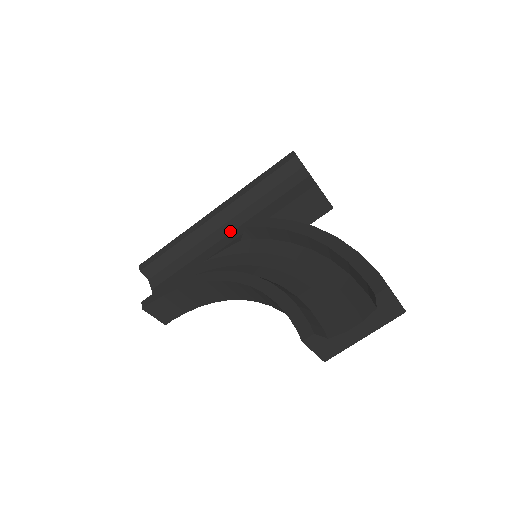
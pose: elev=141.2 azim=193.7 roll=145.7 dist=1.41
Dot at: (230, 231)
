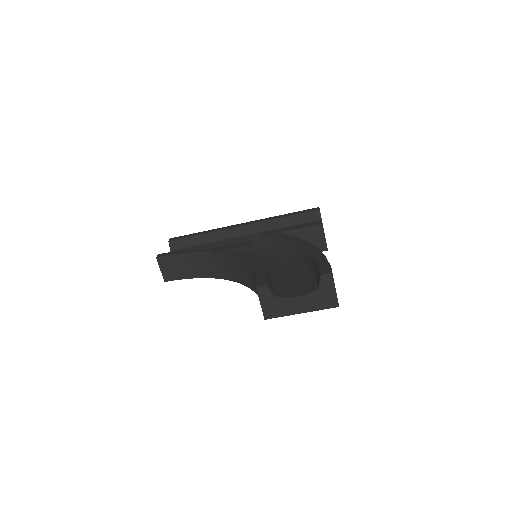
Dot at: (247, 240)
